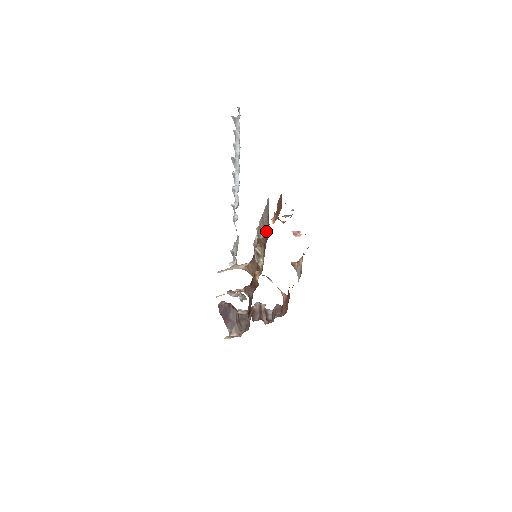
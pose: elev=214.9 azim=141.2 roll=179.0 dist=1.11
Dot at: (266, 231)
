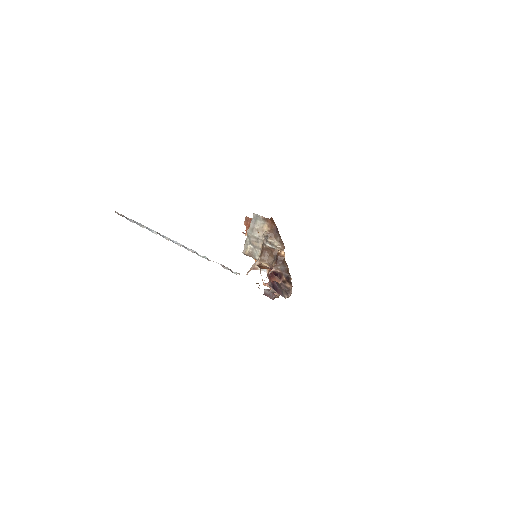
Dot at: (268, 228)
